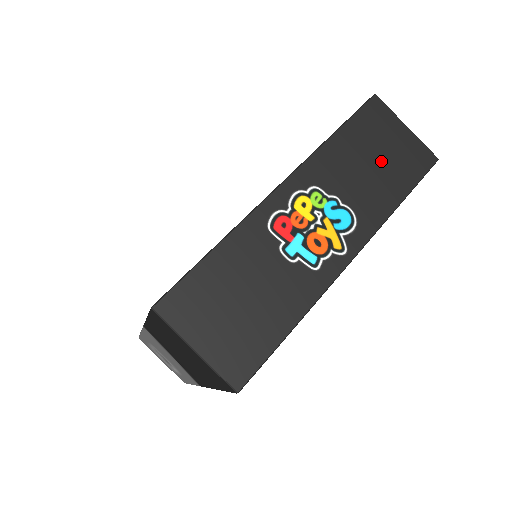
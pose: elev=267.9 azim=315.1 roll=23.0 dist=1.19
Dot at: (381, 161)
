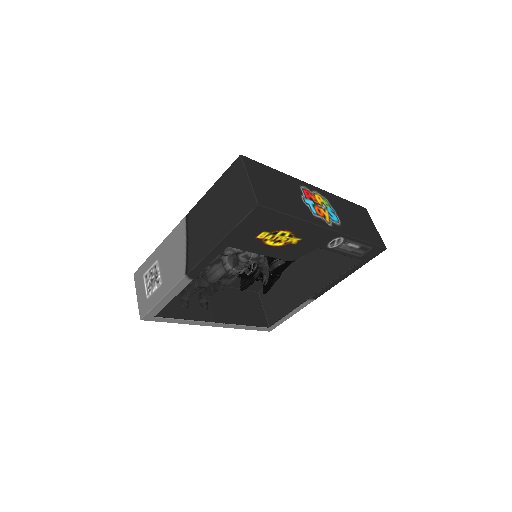
Dot at: (360, 223)
